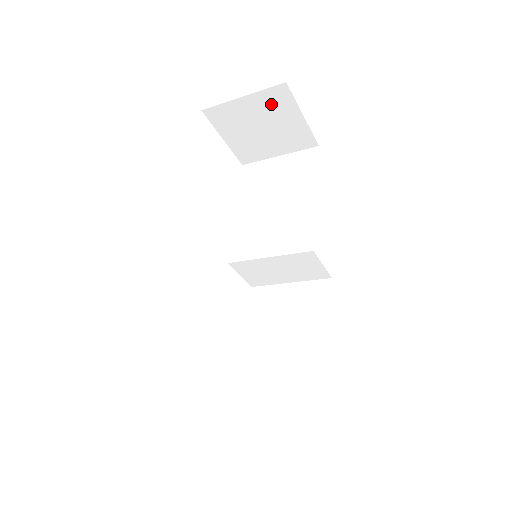
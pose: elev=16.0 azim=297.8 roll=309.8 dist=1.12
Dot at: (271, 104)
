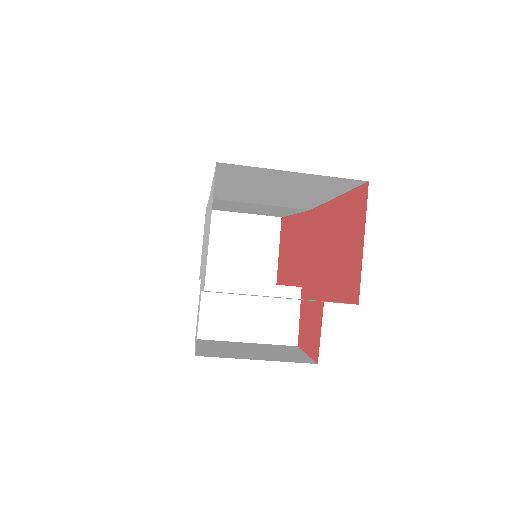
Dot at: (261, 230)
